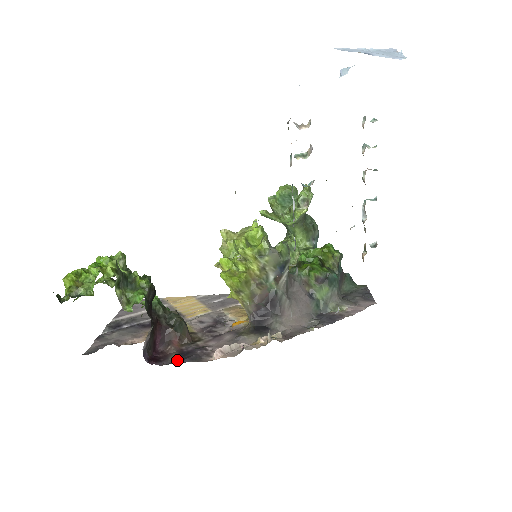
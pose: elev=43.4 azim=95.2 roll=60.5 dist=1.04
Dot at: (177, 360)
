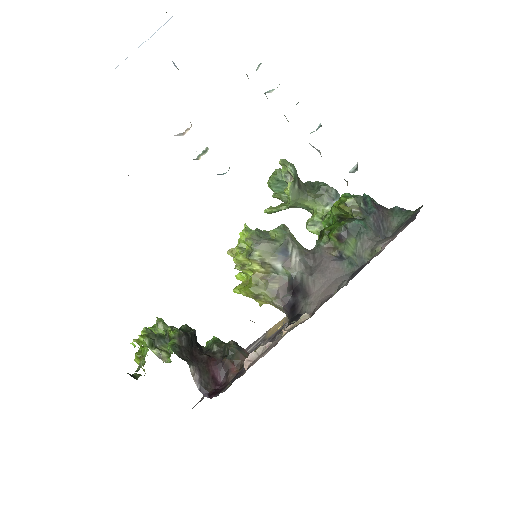
Dot at: (230, 385)
